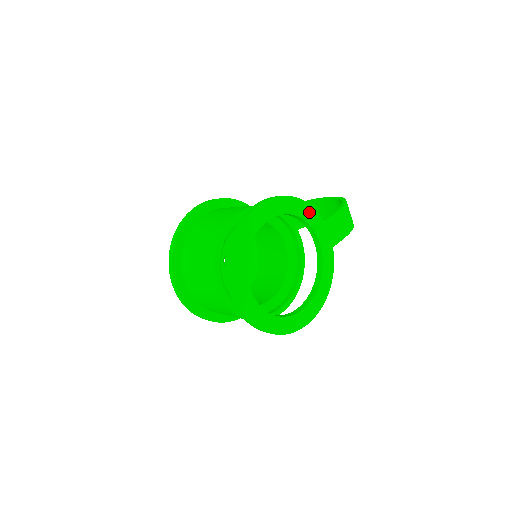
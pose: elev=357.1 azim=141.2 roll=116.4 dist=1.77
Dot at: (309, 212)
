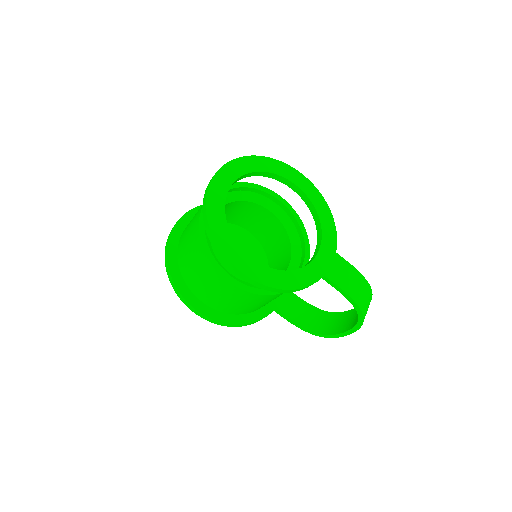
Dot at: (330, 227)
